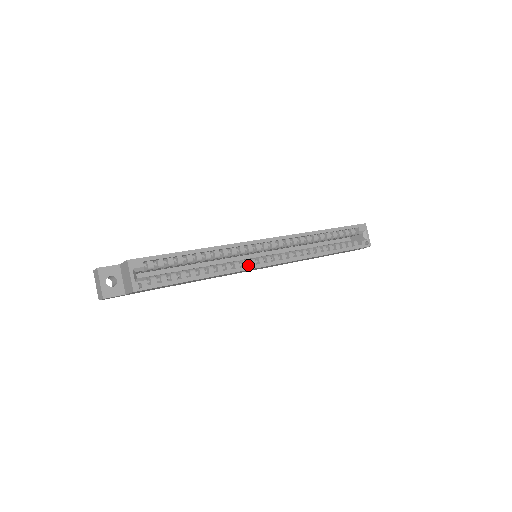
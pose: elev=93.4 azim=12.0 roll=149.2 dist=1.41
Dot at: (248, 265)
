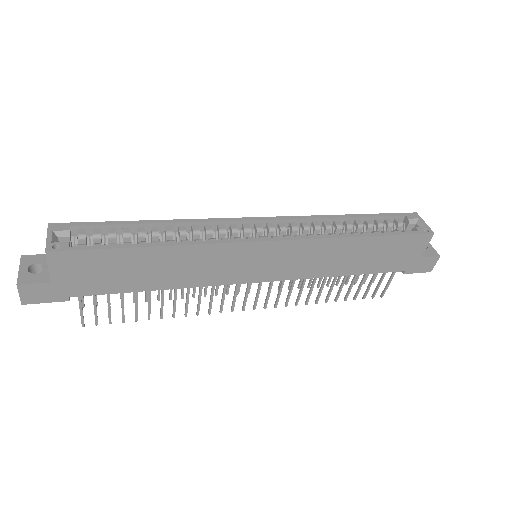
Dot at: occluded
